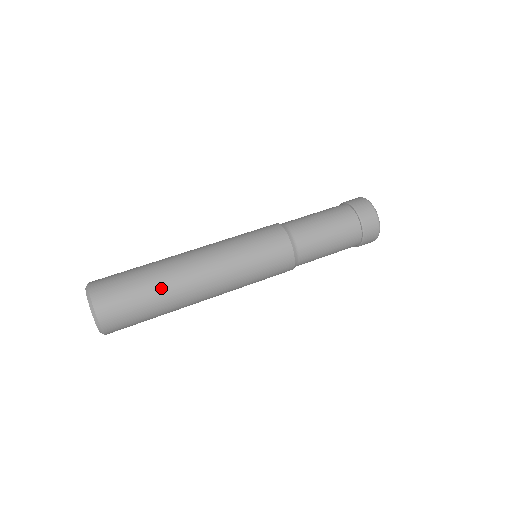
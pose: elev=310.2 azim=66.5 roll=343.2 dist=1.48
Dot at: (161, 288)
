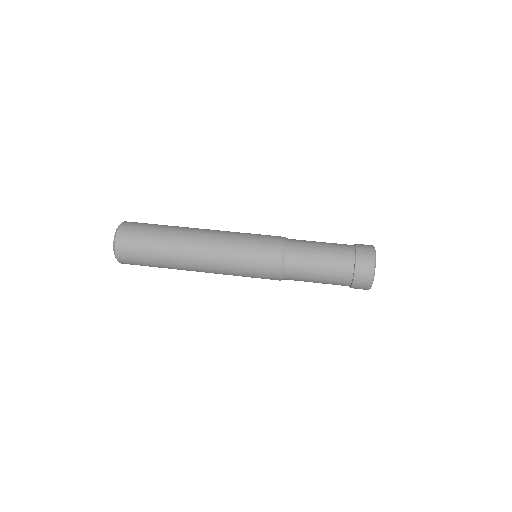
Dot at: (165, 258)
